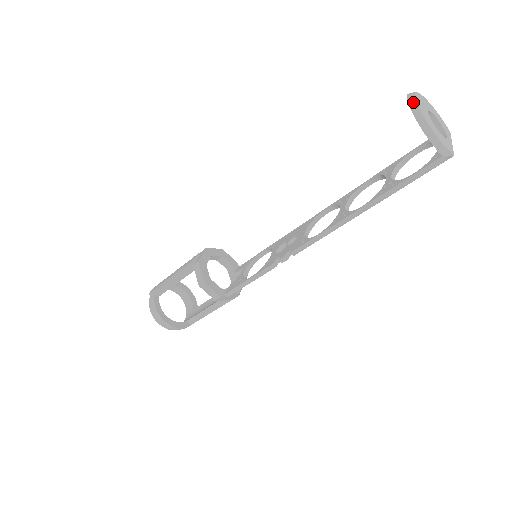
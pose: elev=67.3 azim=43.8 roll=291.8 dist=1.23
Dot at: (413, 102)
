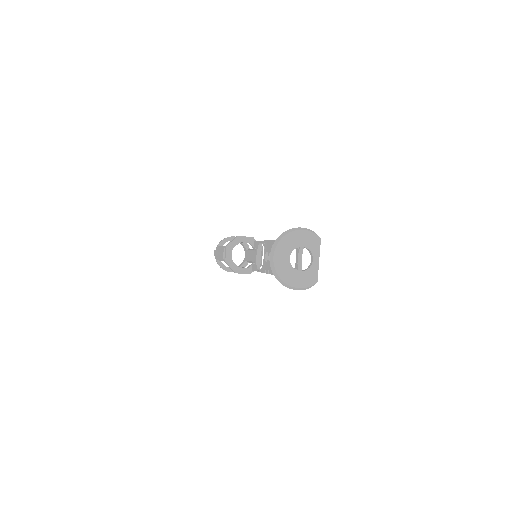
Dot at: (273, 268)
